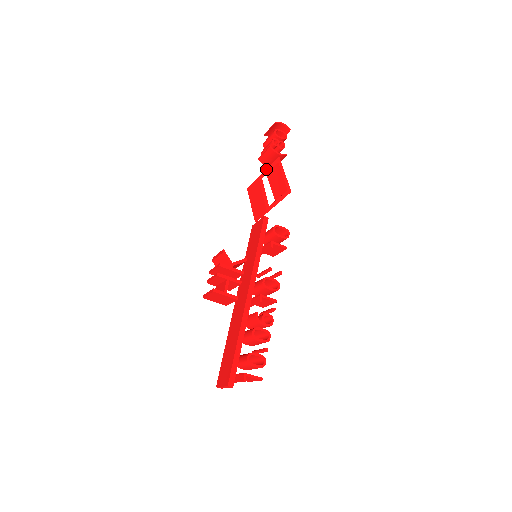
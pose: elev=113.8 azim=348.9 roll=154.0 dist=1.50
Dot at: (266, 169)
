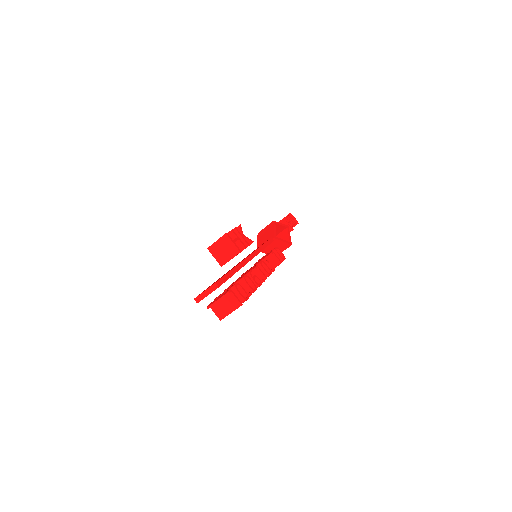
Dot at: occluded
